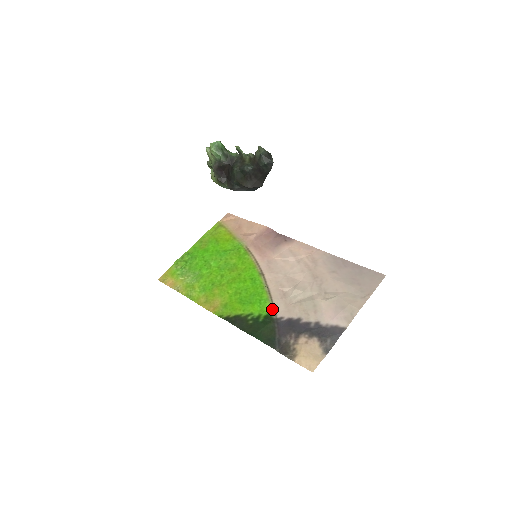
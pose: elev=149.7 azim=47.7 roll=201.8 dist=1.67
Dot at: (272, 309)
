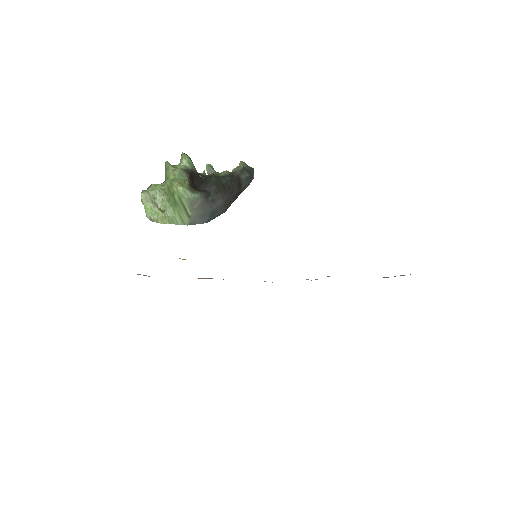
Dot at: occluded
